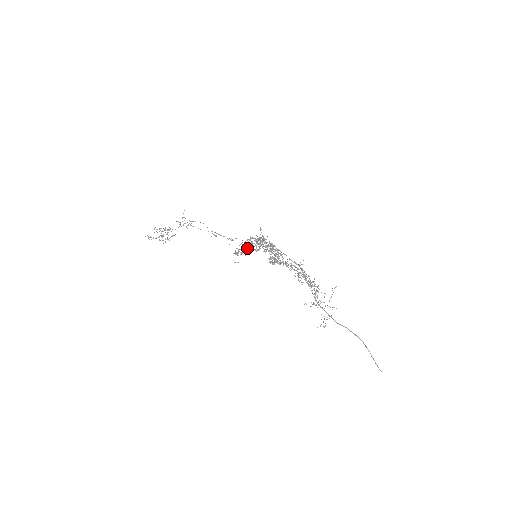
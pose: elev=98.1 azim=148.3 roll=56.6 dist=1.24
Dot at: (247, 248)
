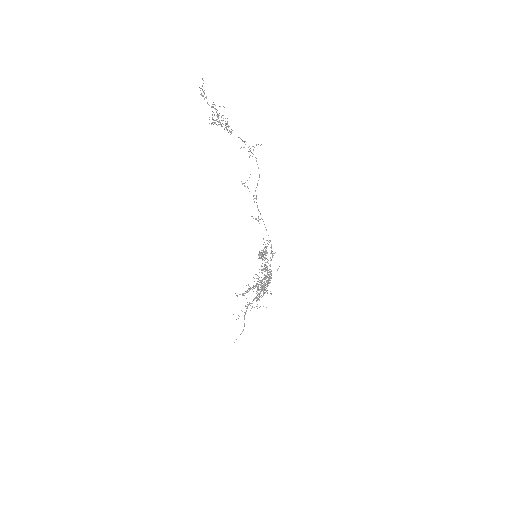
Dot at: occluded
